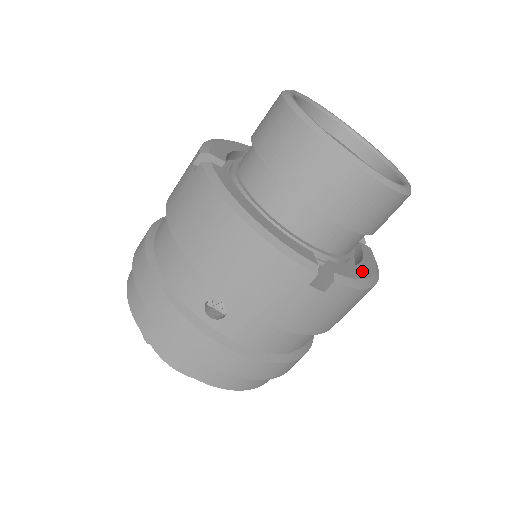
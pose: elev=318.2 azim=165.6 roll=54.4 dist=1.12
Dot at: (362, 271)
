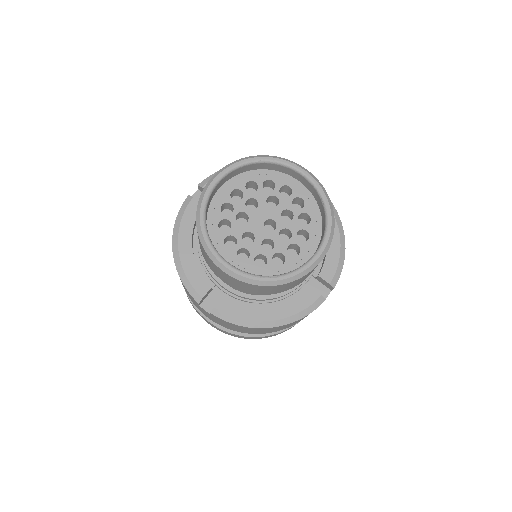
Dot at: (259, 314)
